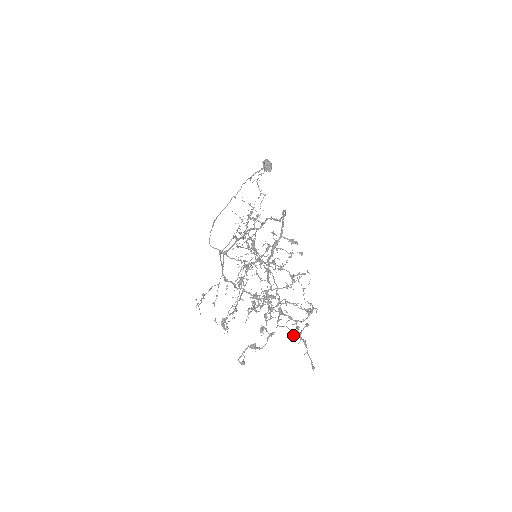
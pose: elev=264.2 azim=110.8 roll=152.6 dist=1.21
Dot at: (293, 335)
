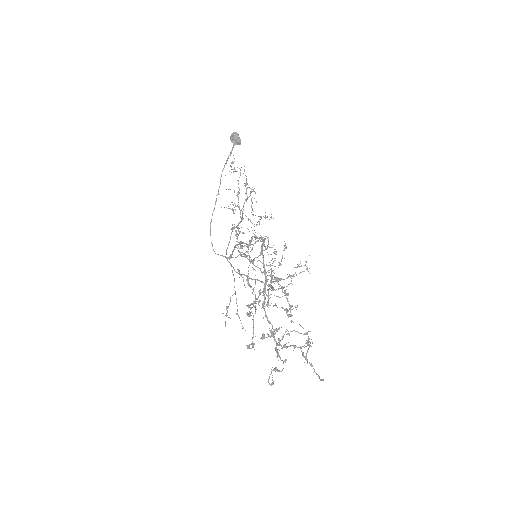
Dot at: occluded
